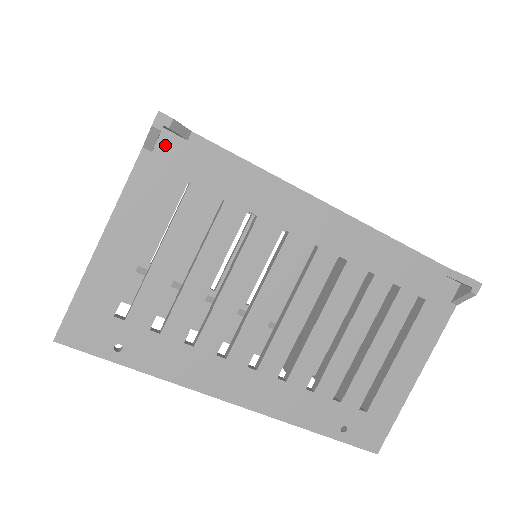
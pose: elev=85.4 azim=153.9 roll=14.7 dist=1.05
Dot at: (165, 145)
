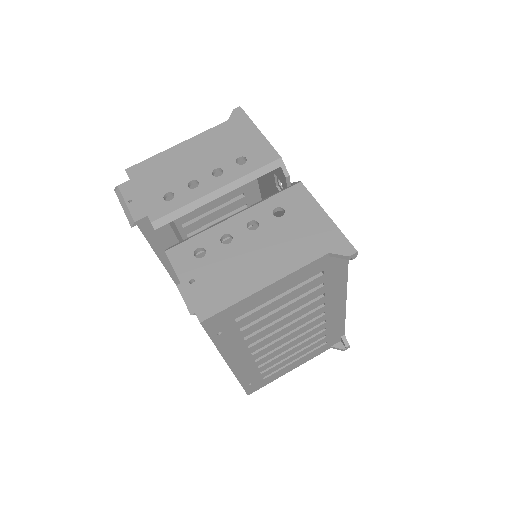
Dot at: occluded
